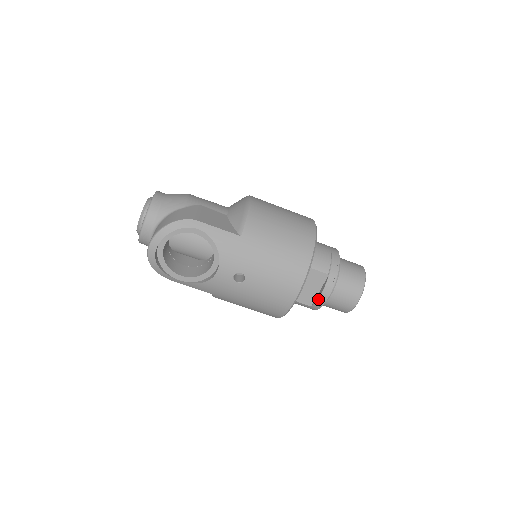
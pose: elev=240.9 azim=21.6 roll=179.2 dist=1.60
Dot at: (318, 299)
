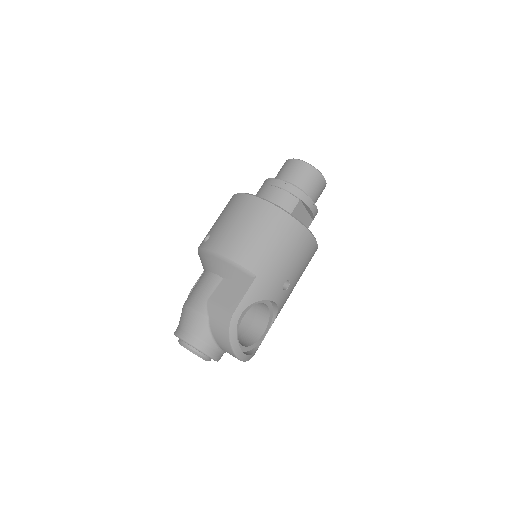
Dot at: (313, 215)
